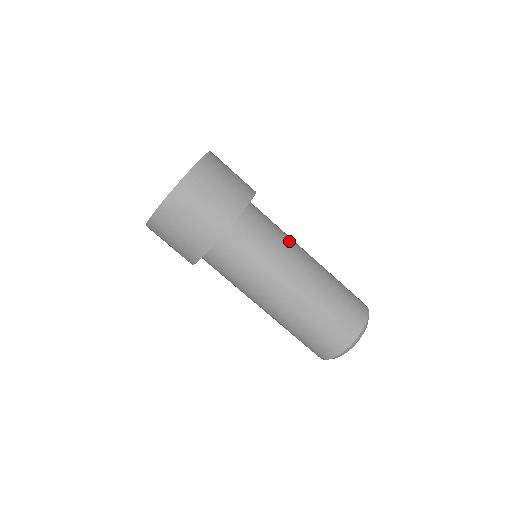
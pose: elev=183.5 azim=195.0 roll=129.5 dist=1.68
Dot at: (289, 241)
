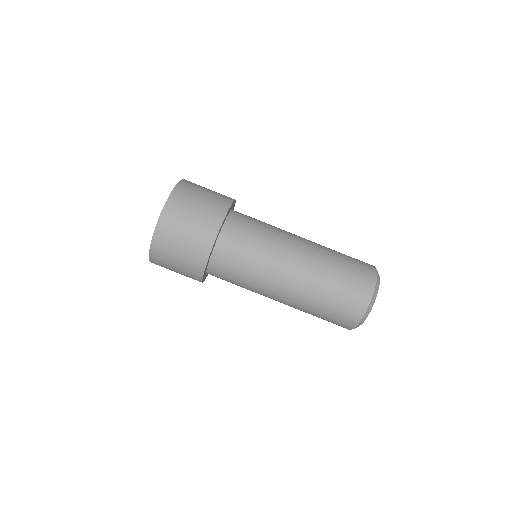
Dot at: (275, 240)
